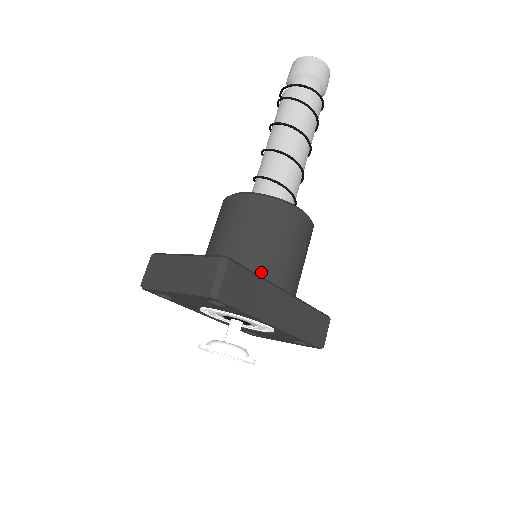
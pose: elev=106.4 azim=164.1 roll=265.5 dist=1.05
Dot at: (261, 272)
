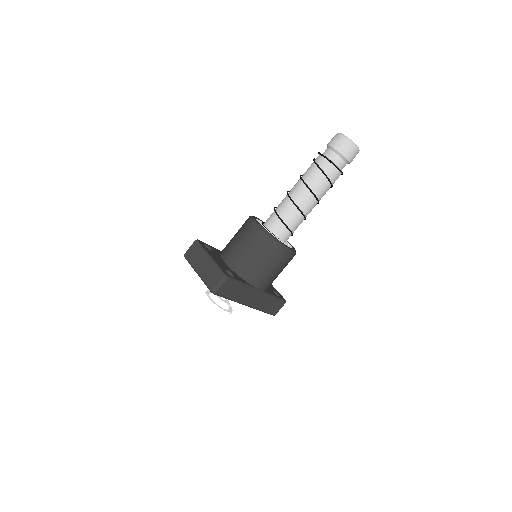
Dot at: (248, 278)
